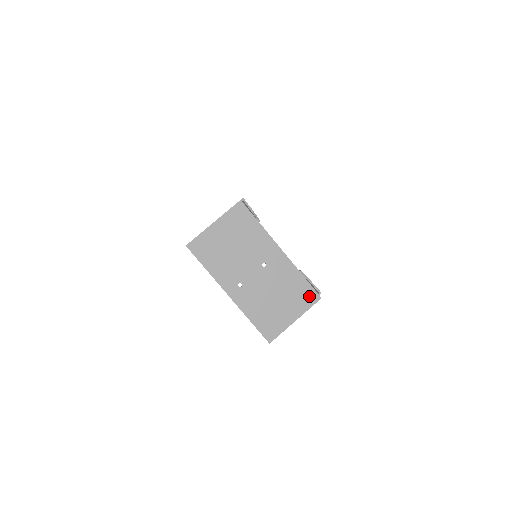
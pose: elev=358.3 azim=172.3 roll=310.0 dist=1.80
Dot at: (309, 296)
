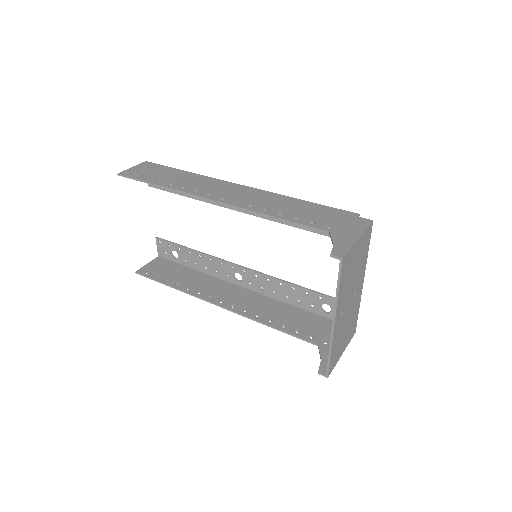
Dot at: (354, 330)
